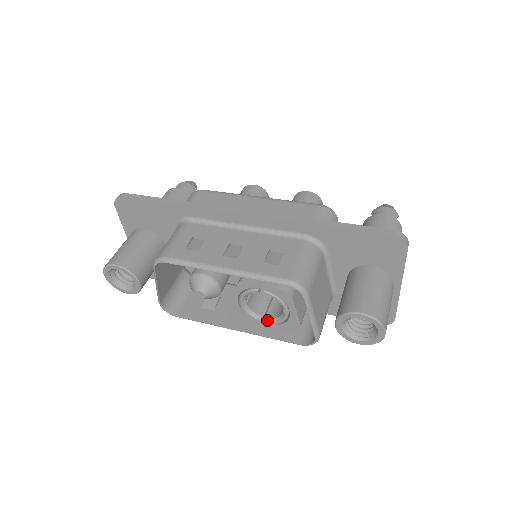
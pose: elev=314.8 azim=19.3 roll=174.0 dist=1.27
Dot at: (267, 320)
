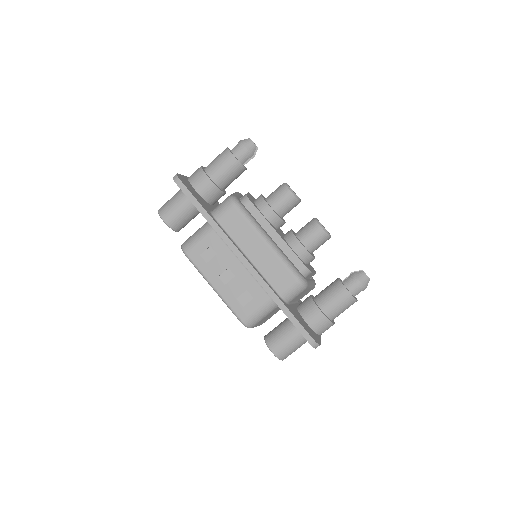
Dot at: occluded
